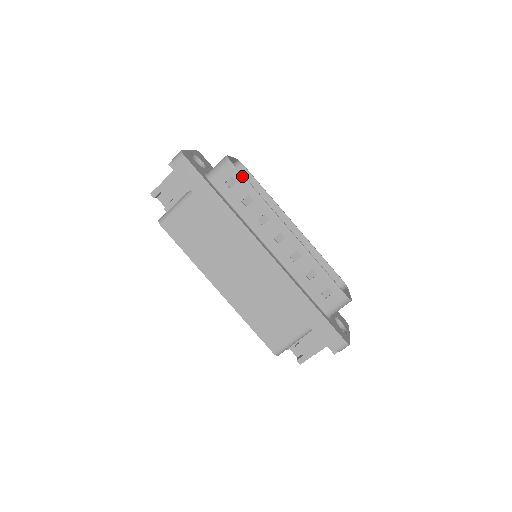
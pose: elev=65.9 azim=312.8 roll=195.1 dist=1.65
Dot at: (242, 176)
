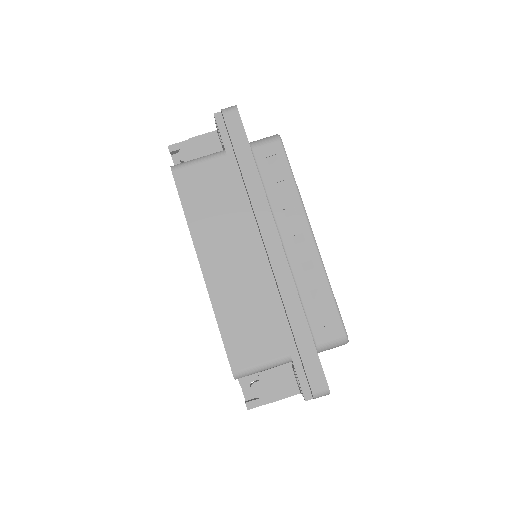
Dot at: (287, 158)
